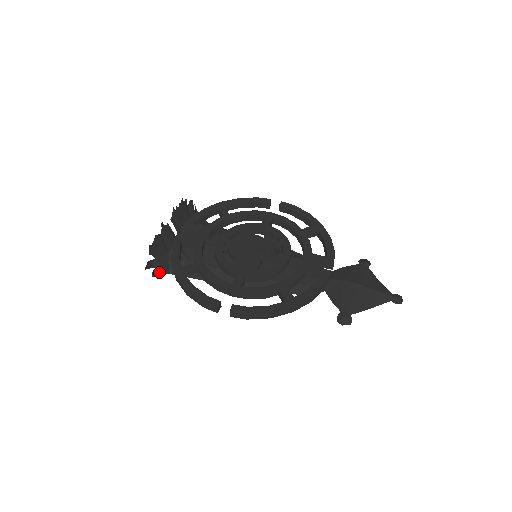
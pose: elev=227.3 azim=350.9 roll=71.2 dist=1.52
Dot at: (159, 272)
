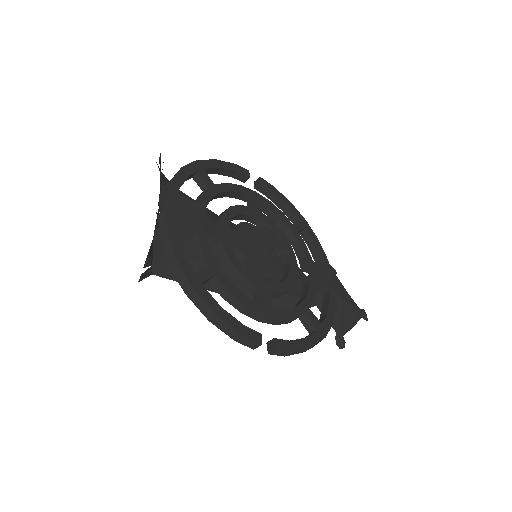
Dot at: (145, 274)
